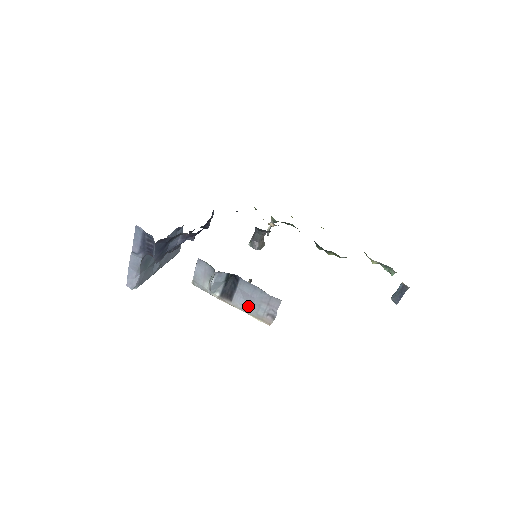
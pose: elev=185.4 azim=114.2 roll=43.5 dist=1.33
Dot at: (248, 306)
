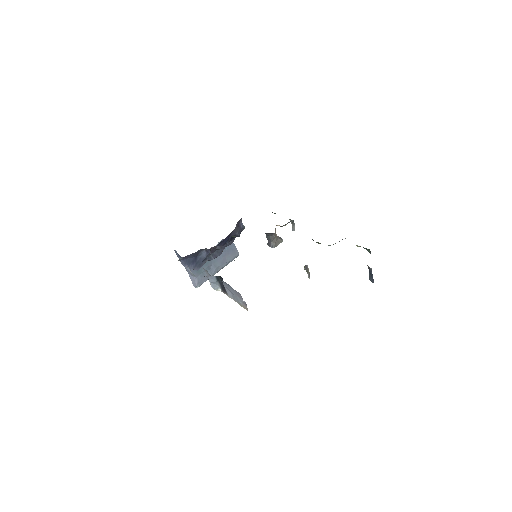
Dot at: (234, 297)
